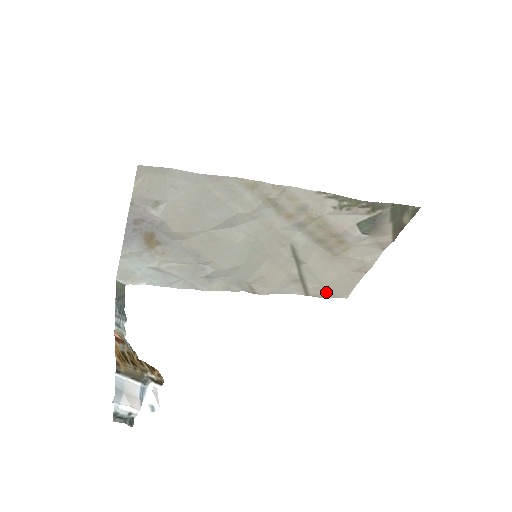
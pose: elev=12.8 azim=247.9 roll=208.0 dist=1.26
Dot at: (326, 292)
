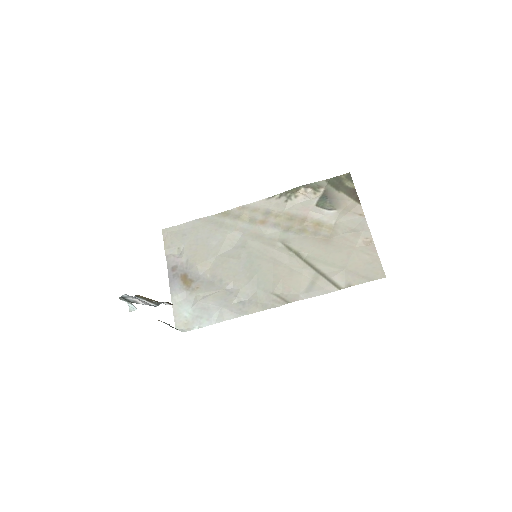
Dot at: (354, 277)
